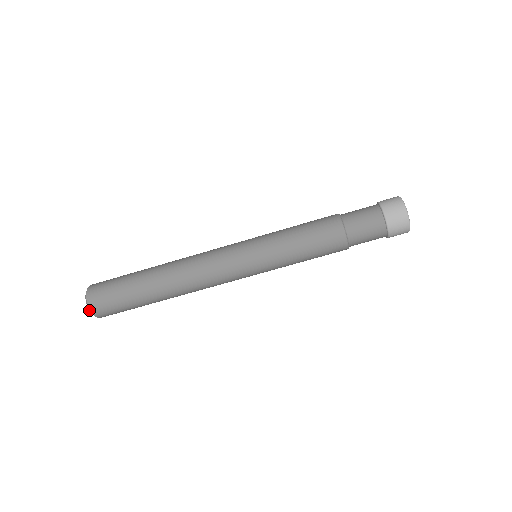
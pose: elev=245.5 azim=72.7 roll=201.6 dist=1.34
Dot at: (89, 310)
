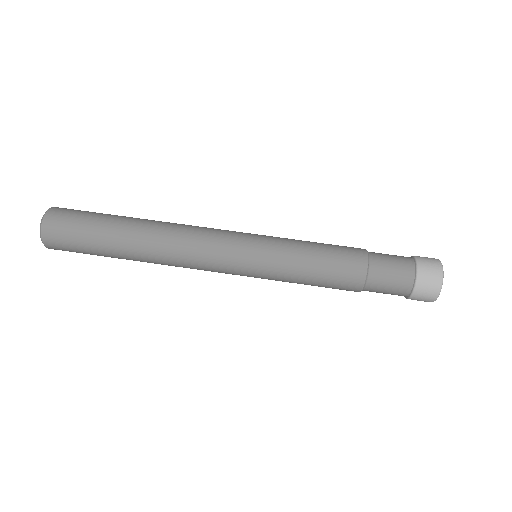
Dot at: (42, 217)
